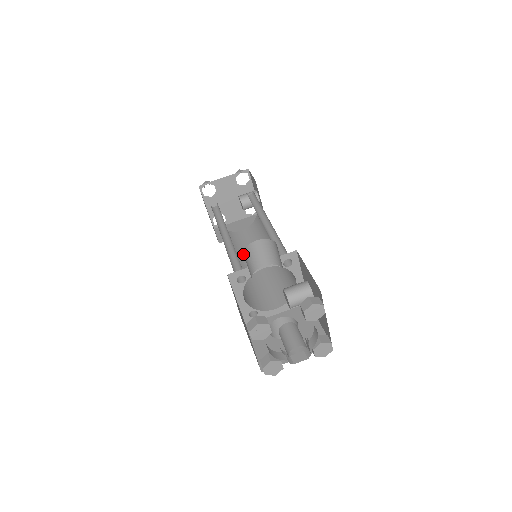
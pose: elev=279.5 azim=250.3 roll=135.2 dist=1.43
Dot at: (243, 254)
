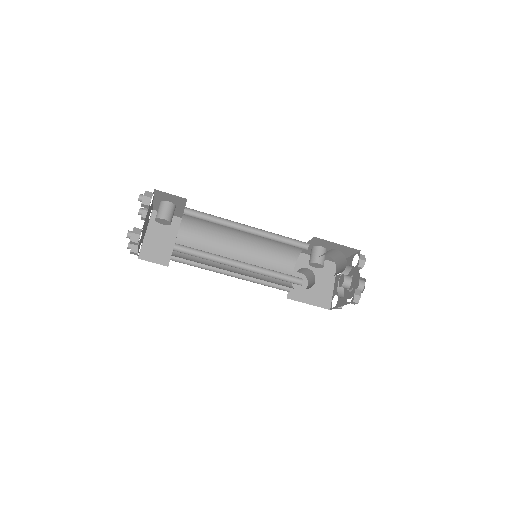
Dot at: occluded
